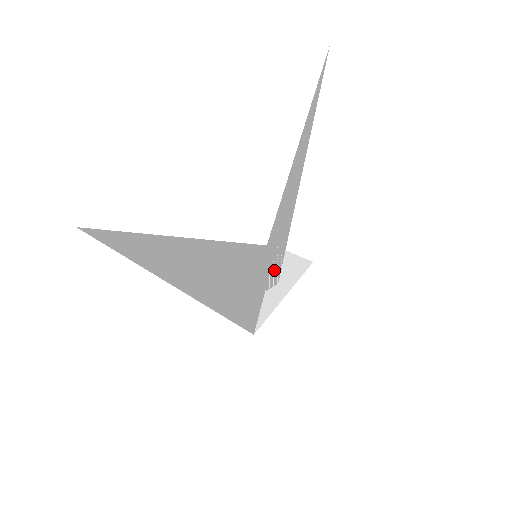
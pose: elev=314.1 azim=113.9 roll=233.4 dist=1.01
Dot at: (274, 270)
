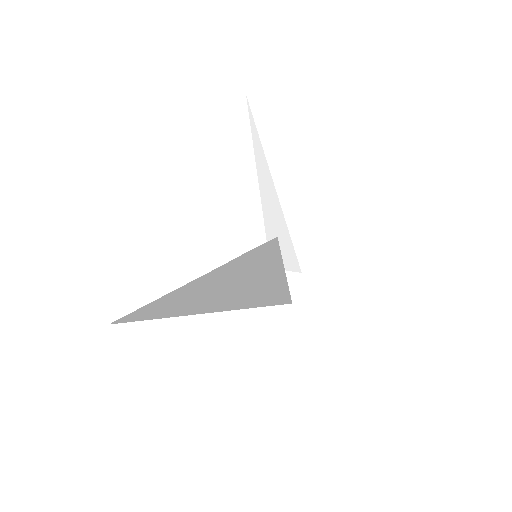
Dot at: occluded
